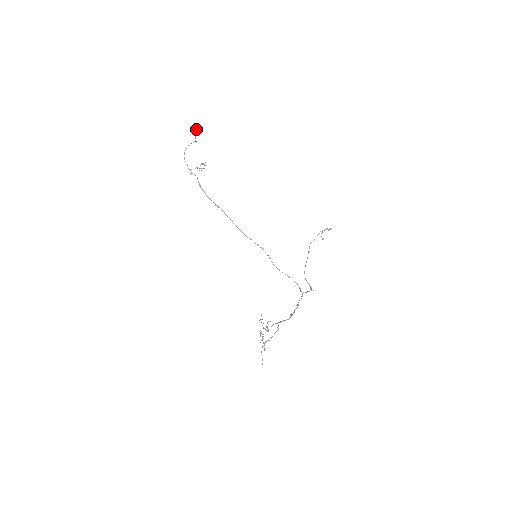
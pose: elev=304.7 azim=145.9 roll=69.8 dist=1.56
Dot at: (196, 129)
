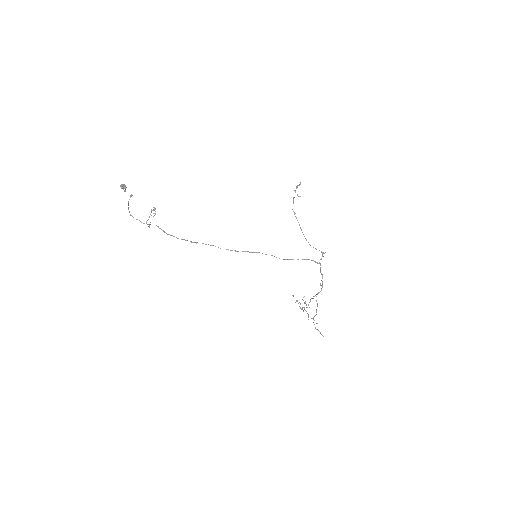
Dot at: (123, 185)
